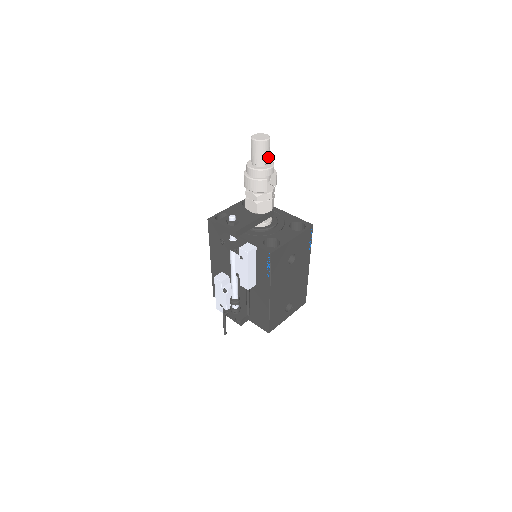
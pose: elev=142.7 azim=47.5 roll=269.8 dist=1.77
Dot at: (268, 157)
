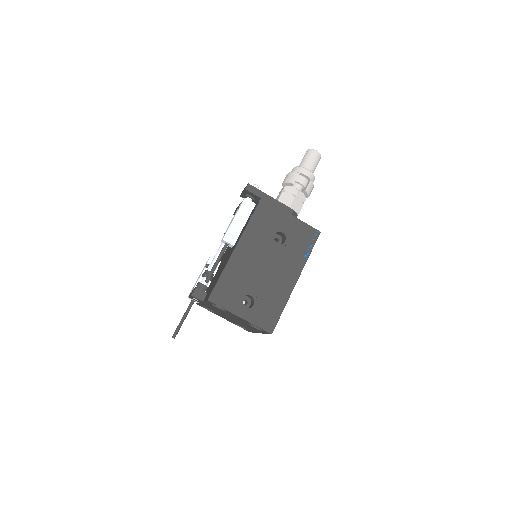
Dot at: (311, 165)
